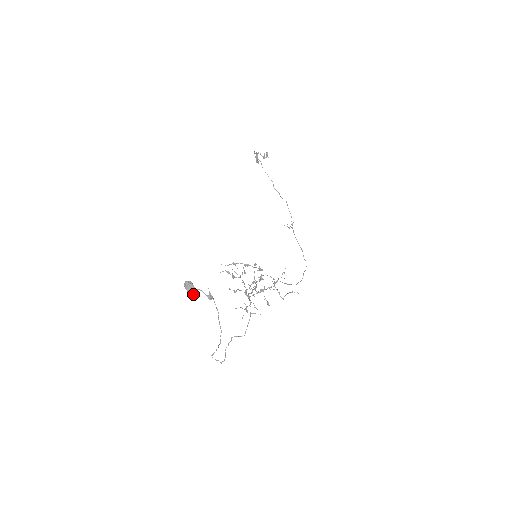
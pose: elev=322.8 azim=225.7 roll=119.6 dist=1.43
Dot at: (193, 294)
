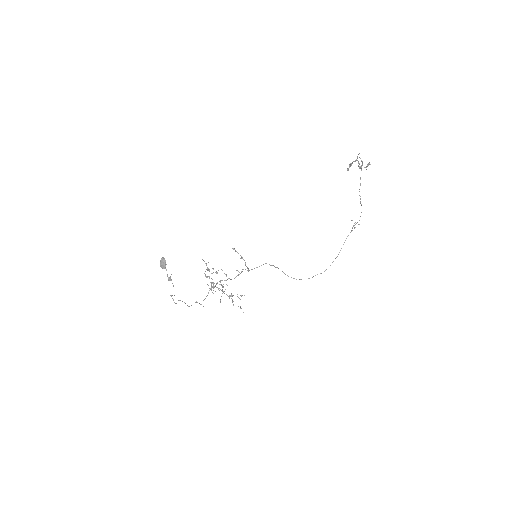
Dot at: (163, 268)
